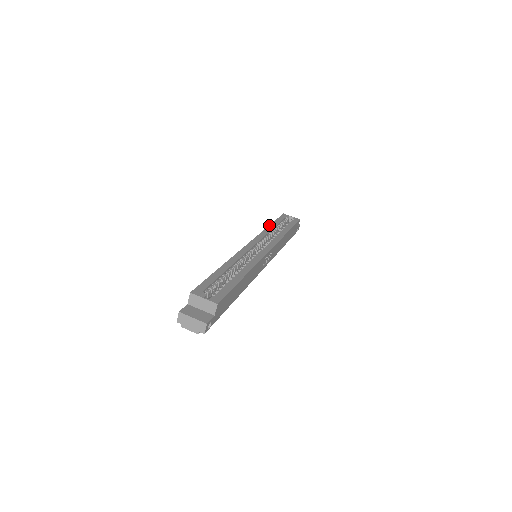
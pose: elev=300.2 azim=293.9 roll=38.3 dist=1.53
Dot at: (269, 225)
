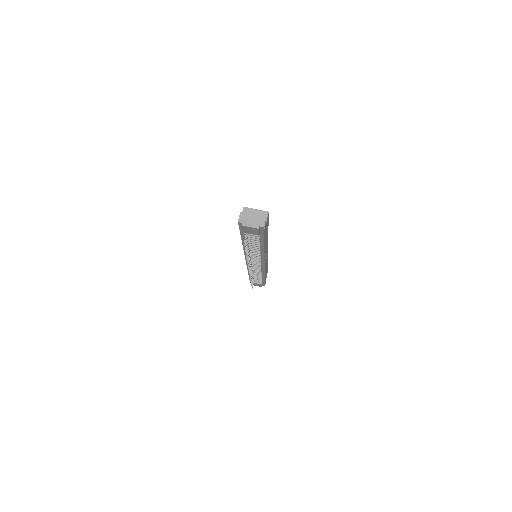
Dot at: occluded
